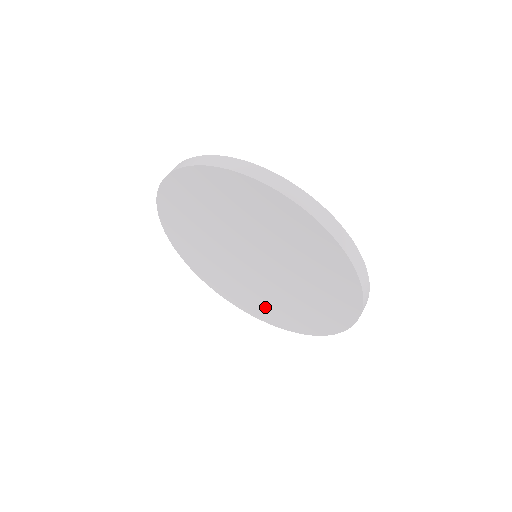
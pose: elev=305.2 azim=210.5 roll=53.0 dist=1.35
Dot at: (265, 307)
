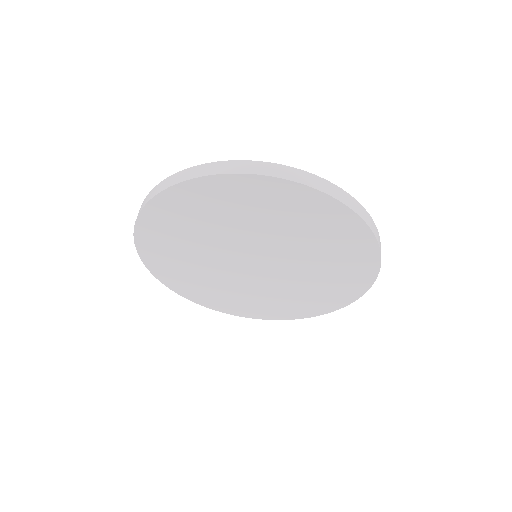
Dot at: (286, 304)
